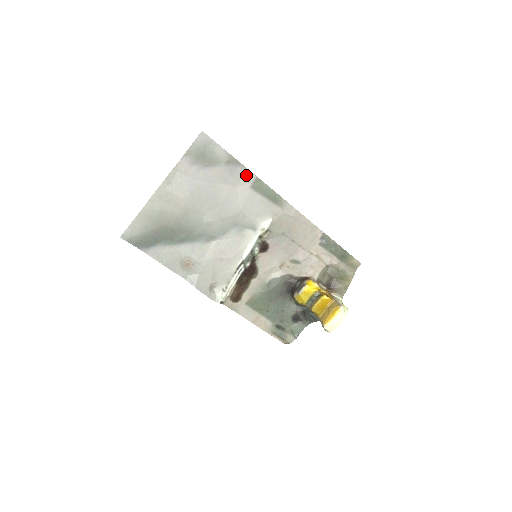
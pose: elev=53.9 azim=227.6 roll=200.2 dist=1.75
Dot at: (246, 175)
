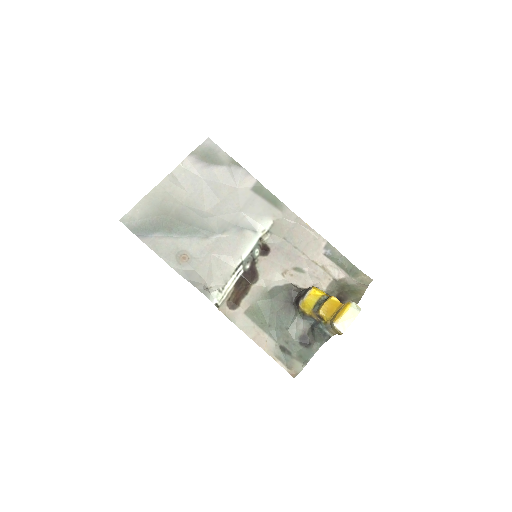
Dot at: (247, 178)
